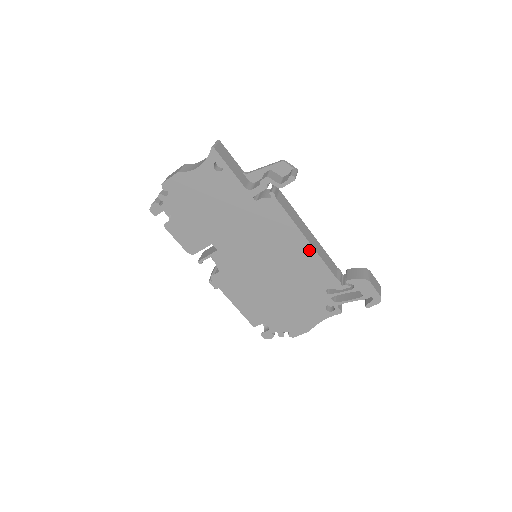
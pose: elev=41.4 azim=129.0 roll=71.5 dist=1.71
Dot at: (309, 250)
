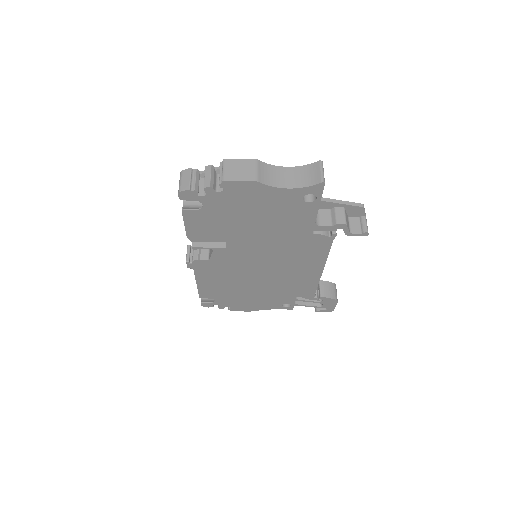
Dot at: (316, 275)
